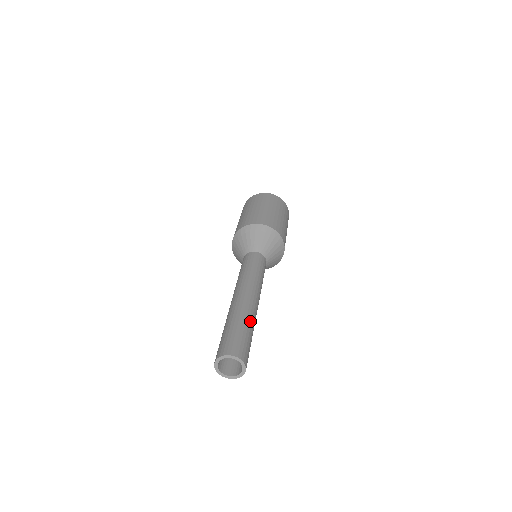
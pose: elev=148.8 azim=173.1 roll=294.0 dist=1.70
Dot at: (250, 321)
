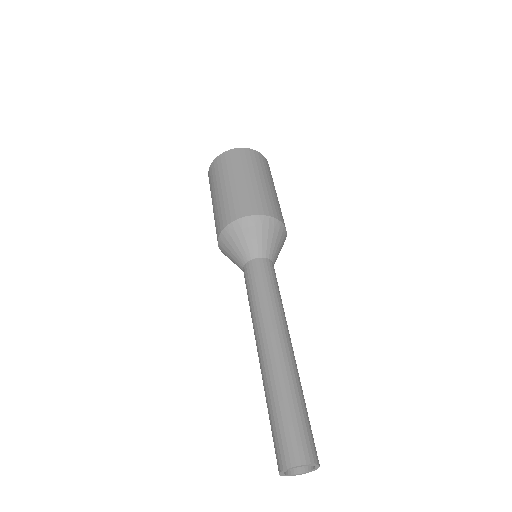
Dot at: (283, 389)
